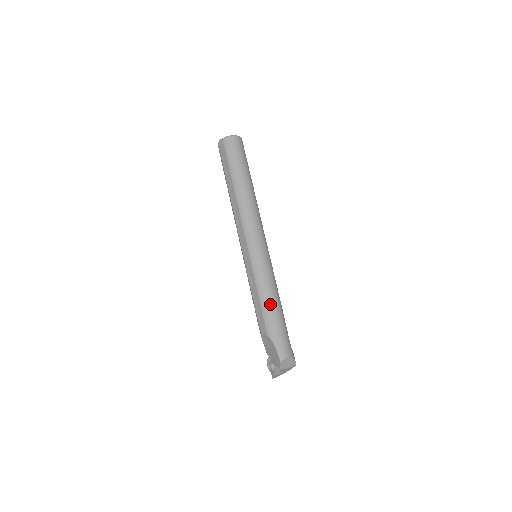
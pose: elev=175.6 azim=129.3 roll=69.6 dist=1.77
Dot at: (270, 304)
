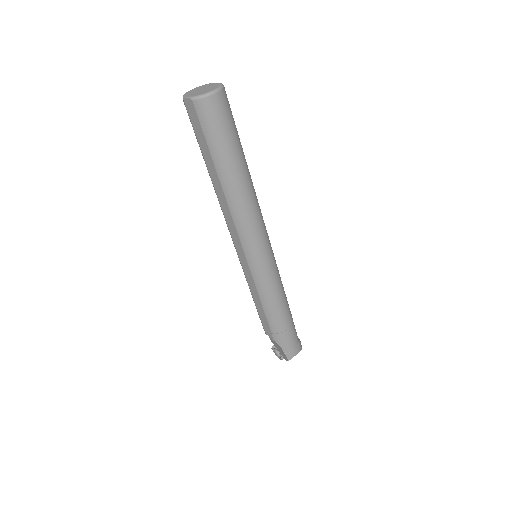
Dot at: (277, 315)
